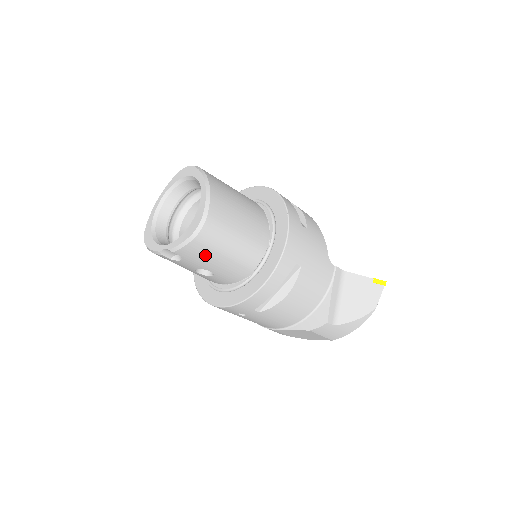
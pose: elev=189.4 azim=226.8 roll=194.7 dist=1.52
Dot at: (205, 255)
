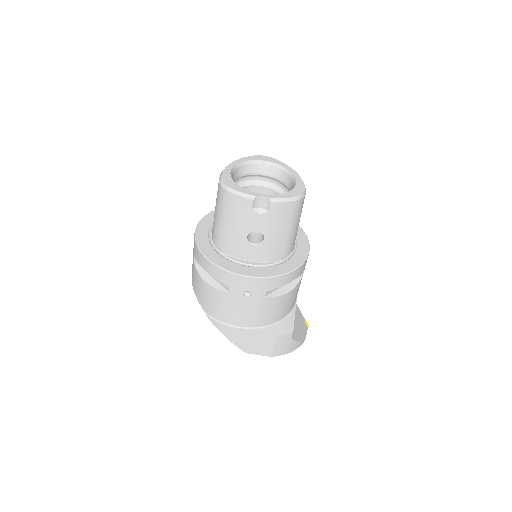
Dot at: (283, 220)
